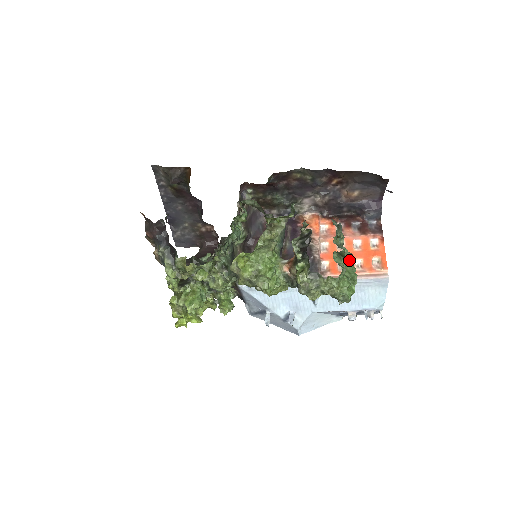
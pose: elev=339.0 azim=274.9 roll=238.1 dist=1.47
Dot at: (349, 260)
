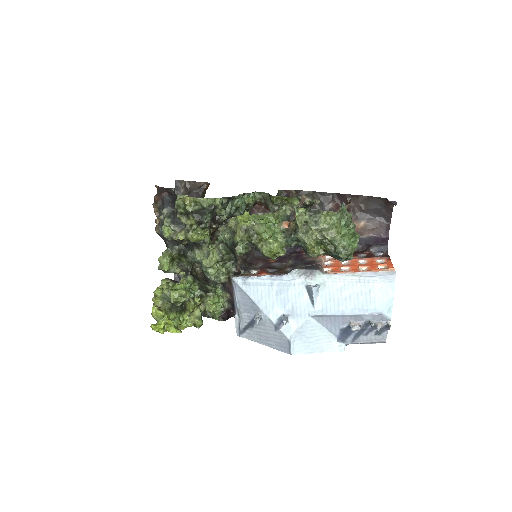
Dot at: occluded
